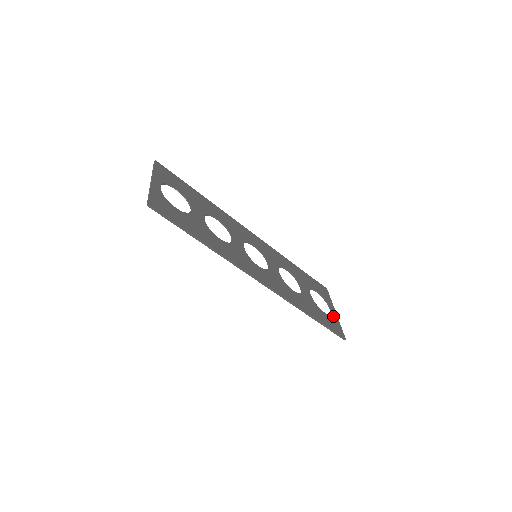
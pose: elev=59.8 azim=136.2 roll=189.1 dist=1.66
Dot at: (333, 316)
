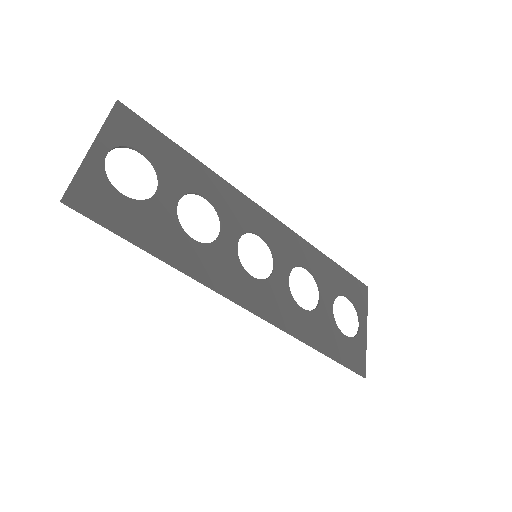
Dot at: (359, 338)
